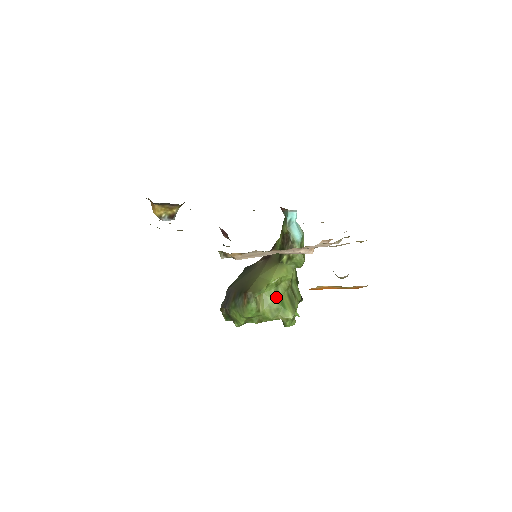
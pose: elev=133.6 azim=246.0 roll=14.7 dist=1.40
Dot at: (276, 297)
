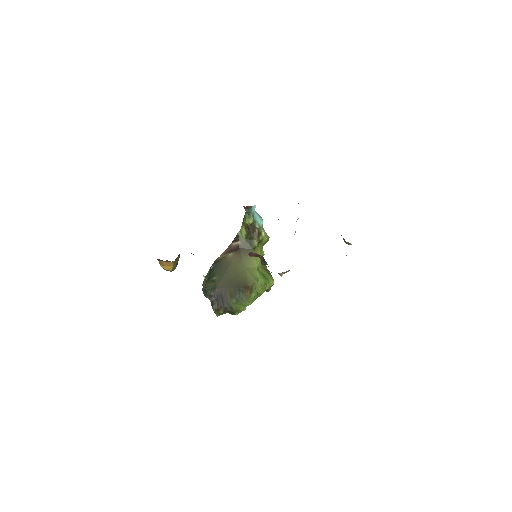
Dot at: (261, 276)
